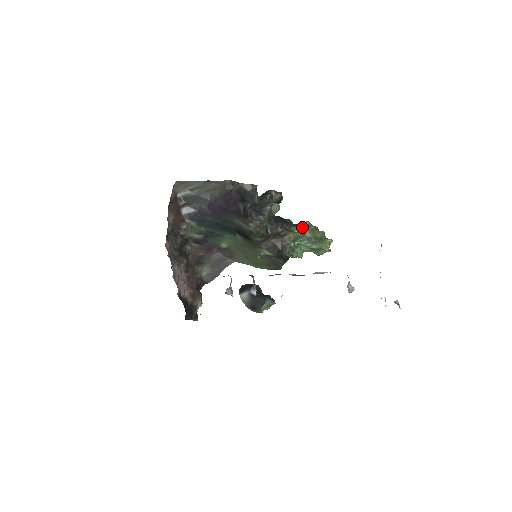
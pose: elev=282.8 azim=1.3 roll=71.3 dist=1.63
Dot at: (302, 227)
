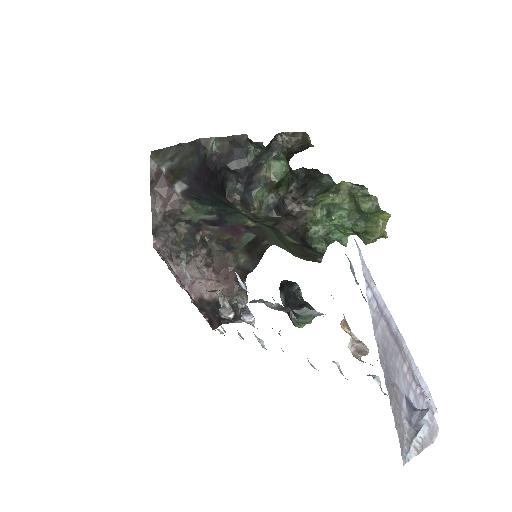
Dot at: (332, 194)
